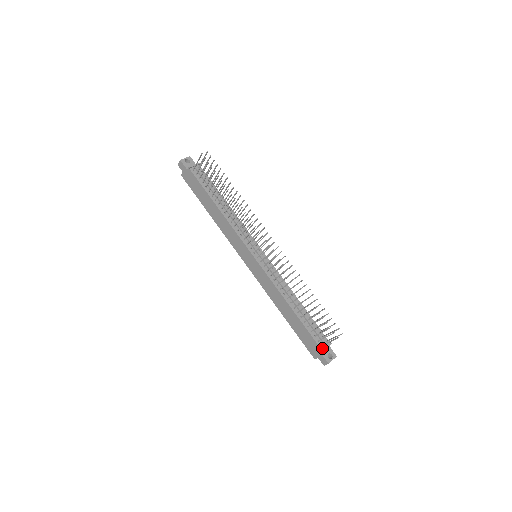
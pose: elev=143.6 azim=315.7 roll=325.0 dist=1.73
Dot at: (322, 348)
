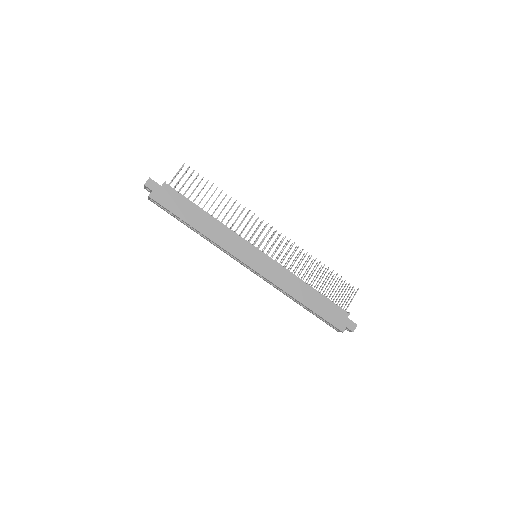
Dot at: (347, 313)
